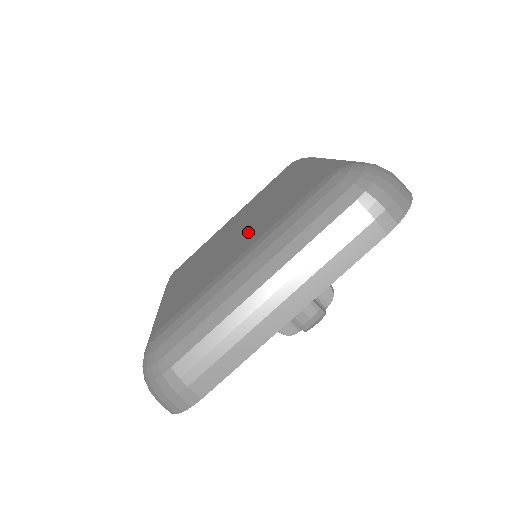
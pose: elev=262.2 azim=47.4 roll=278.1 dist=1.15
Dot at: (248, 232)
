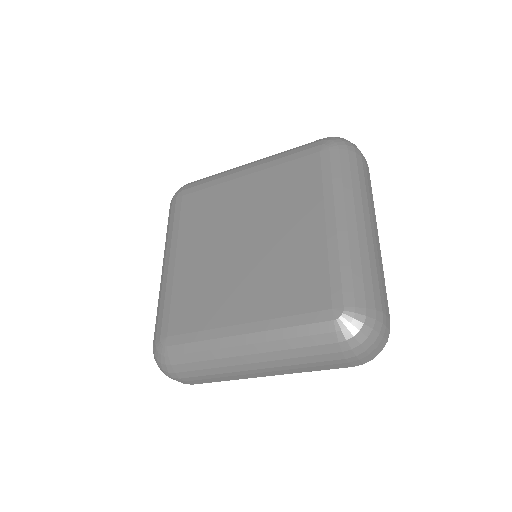
Dot at: (282, 222)
